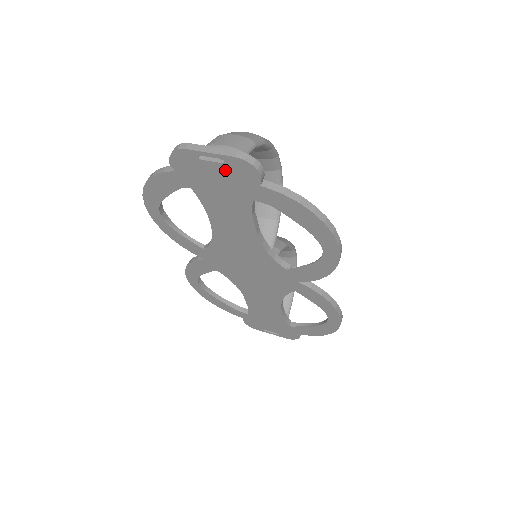
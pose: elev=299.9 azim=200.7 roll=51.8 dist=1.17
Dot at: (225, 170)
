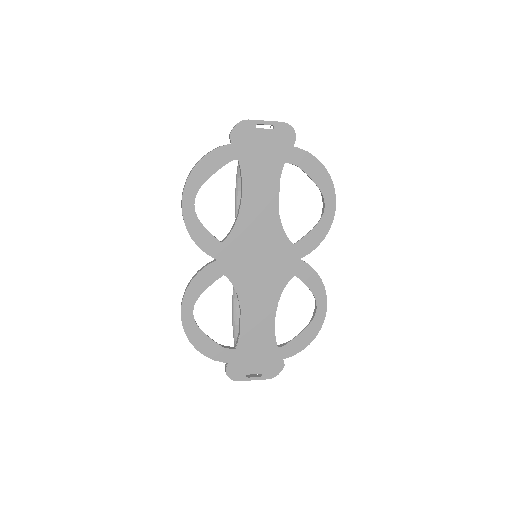
Dot at: (272, 135)
